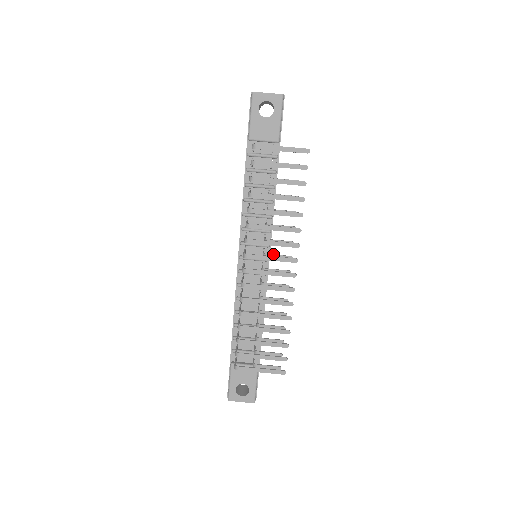
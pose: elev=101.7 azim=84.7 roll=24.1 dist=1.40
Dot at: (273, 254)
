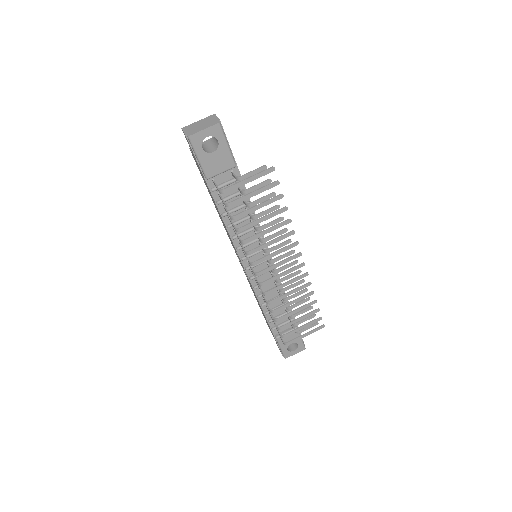
Dot at: (277, 257)
